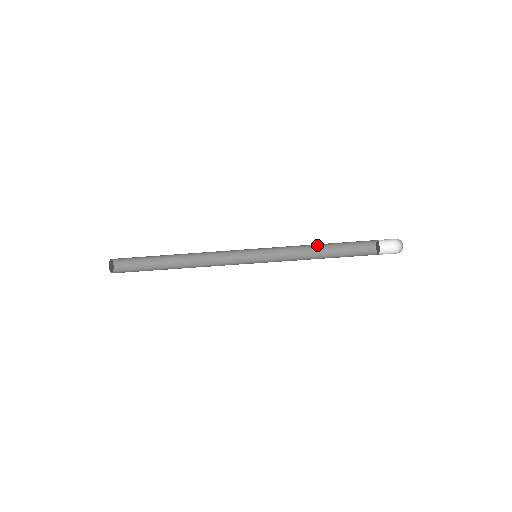
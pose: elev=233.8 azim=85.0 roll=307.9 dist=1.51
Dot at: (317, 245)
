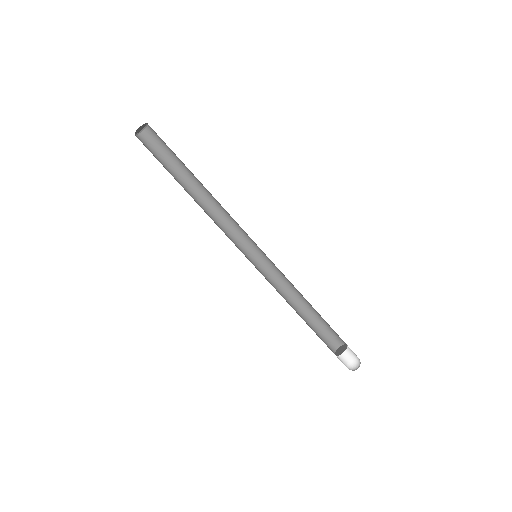
Dot at: (305, 299)
